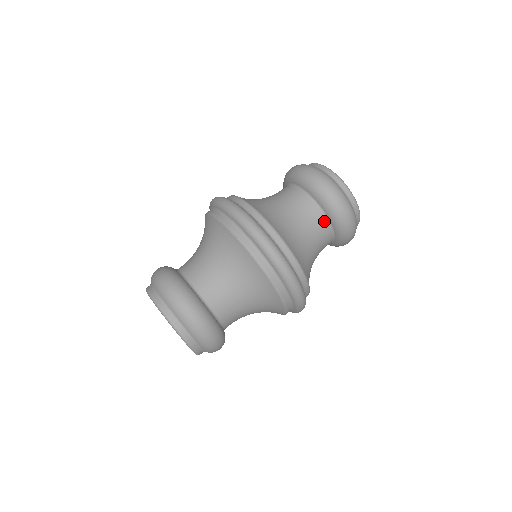
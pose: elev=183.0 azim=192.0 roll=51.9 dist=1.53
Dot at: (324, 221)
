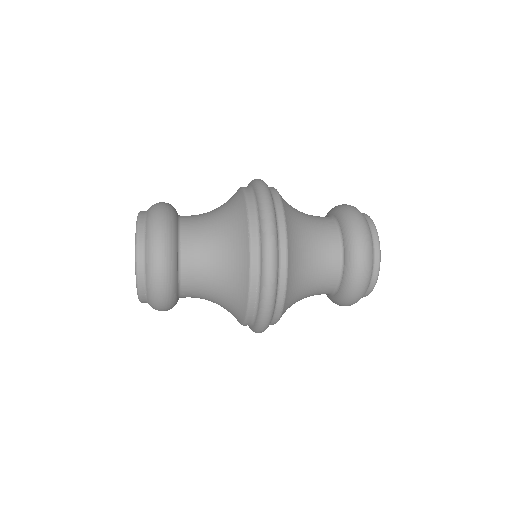
Dot at: (337, 272)
